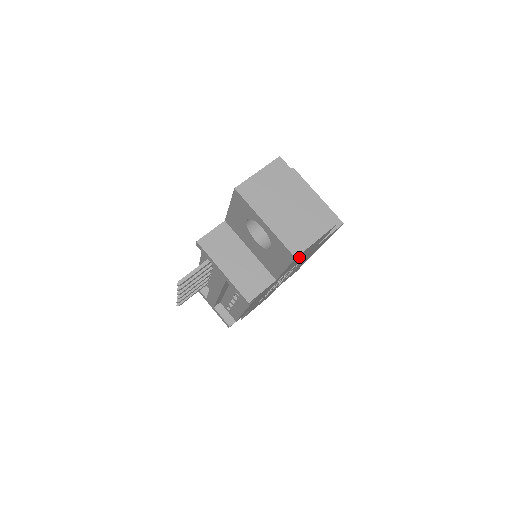
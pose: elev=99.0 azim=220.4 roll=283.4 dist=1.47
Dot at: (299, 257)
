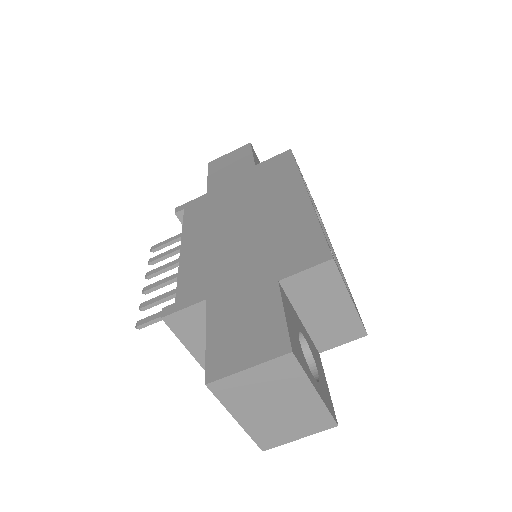
Dot at: occluded
